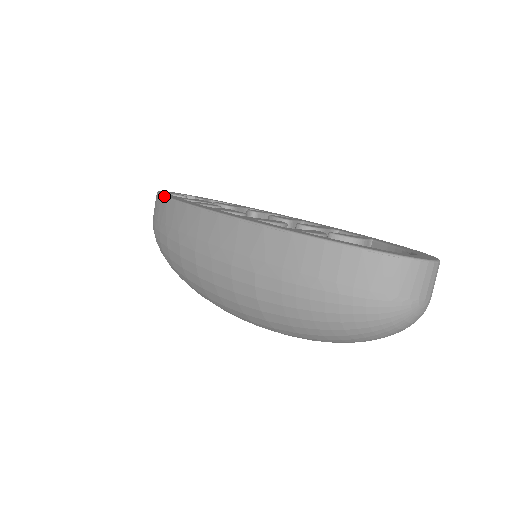
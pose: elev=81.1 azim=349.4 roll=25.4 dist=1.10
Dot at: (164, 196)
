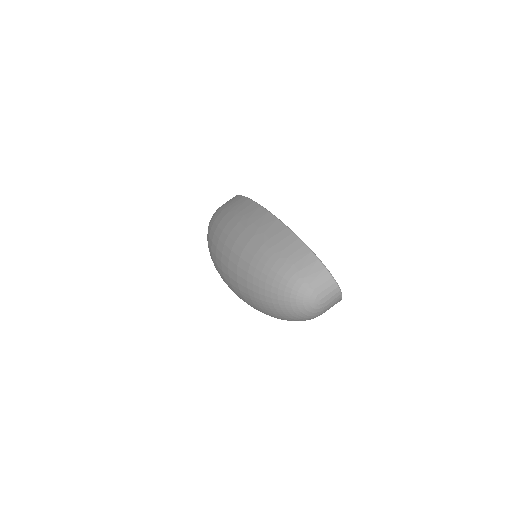
Dot at: occluded
